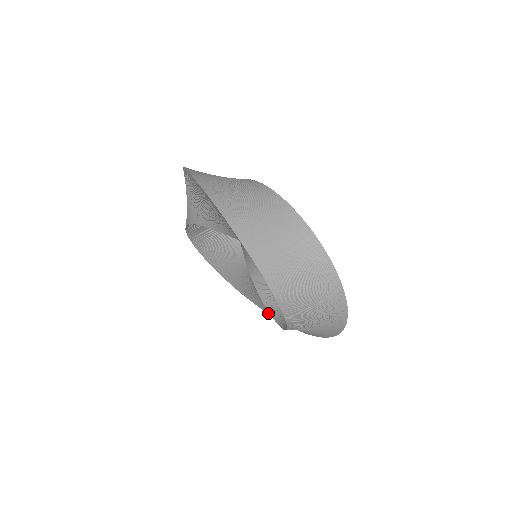
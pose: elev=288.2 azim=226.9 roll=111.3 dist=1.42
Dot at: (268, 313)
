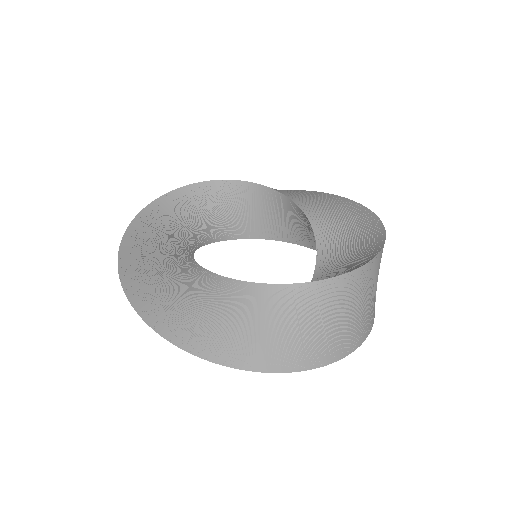
Dot at: occluded
